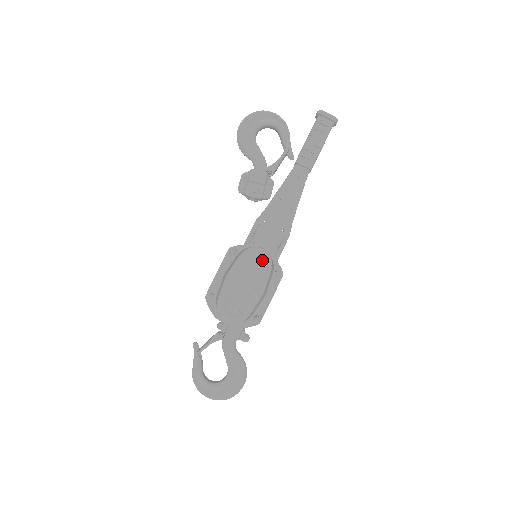
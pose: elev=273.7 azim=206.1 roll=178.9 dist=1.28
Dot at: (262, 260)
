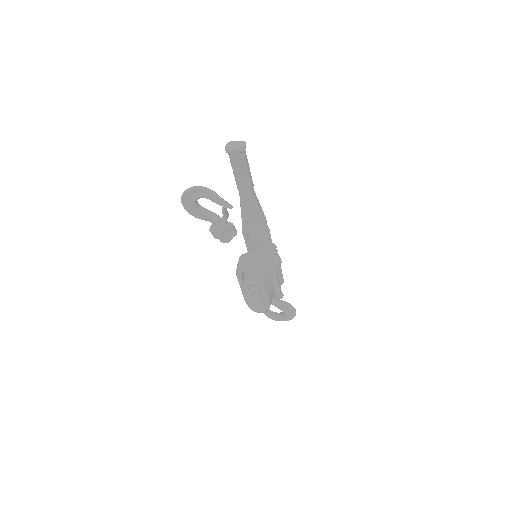
Dot at: (255, 286)
